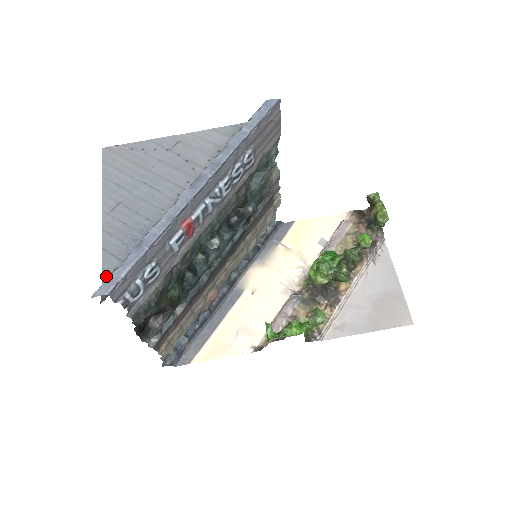
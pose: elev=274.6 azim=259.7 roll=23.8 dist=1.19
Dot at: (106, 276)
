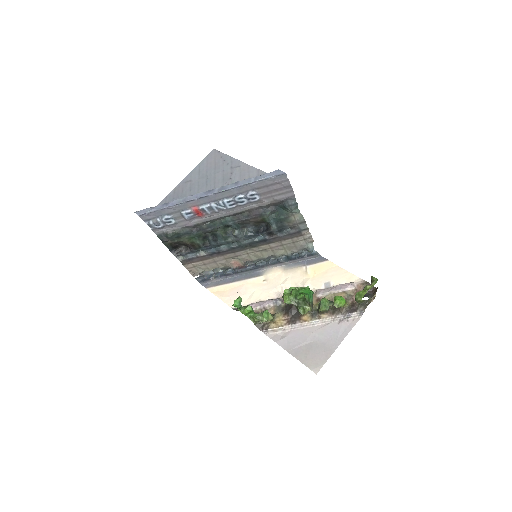
Dot at: occluded
